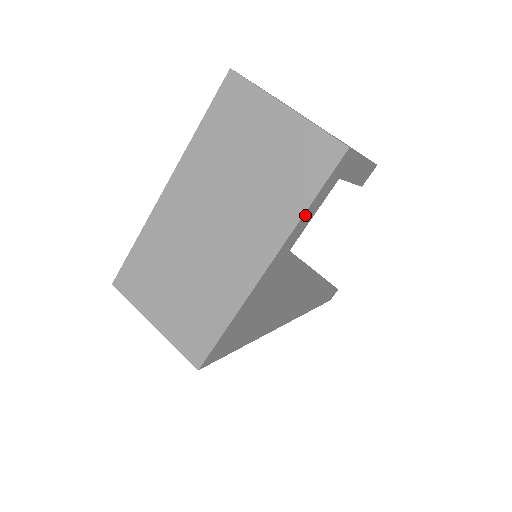
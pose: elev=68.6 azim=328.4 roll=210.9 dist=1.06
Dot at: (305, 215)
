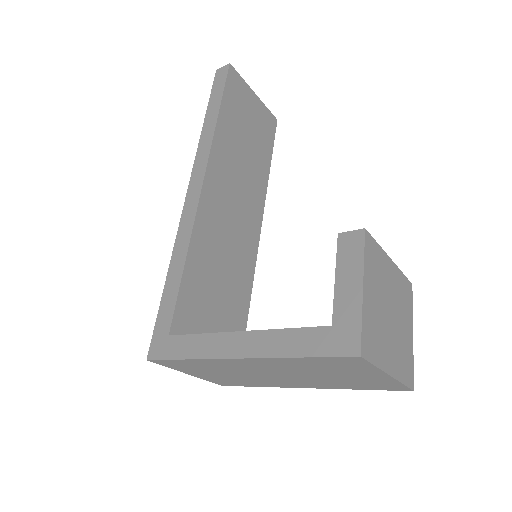
Dot at: occluded
